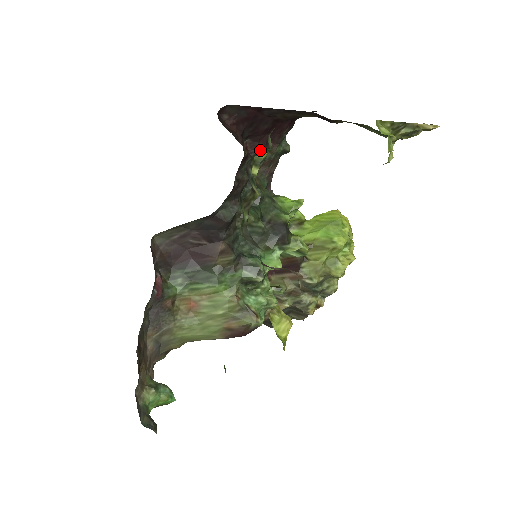
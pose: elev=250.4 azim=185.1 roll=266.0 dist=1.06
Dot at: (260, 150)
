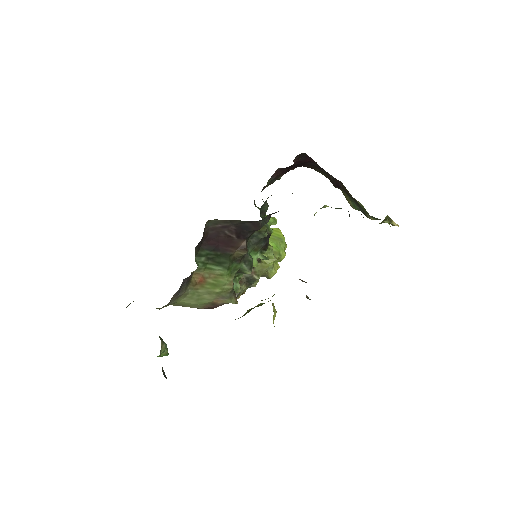
Dot at: (340, 208)
